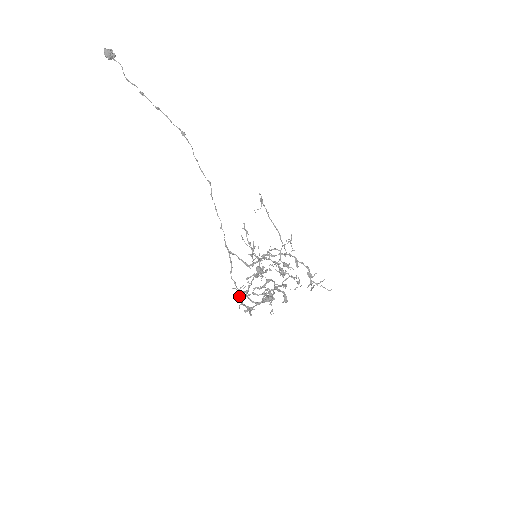
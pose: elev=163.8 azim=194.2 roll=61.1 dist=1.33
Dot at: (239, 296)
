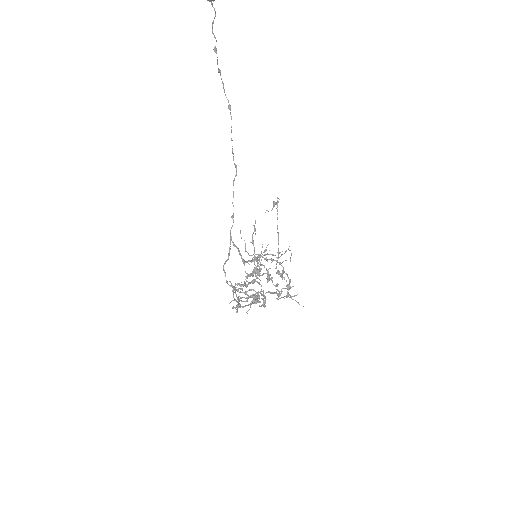
Dot at: (233, 291)
